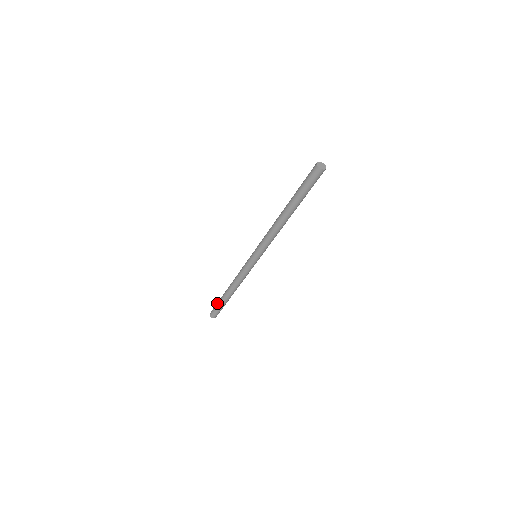
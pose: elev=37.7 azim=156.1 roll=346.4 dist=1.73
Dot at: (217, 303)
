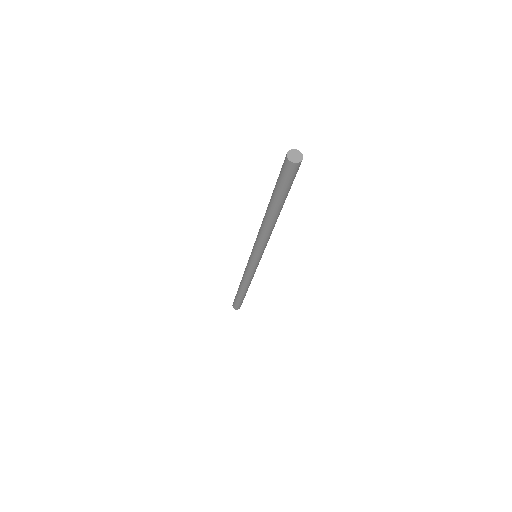
Dot at: occluded
